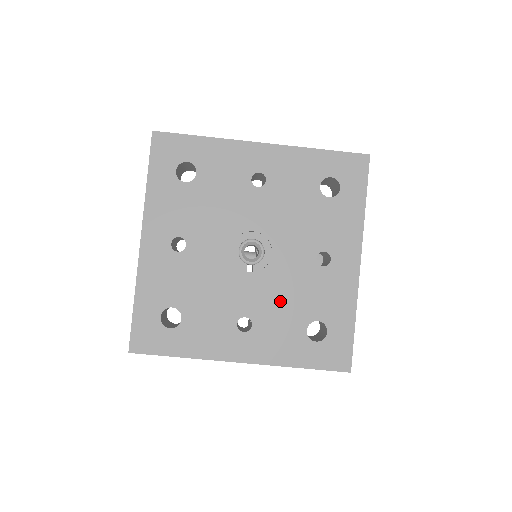
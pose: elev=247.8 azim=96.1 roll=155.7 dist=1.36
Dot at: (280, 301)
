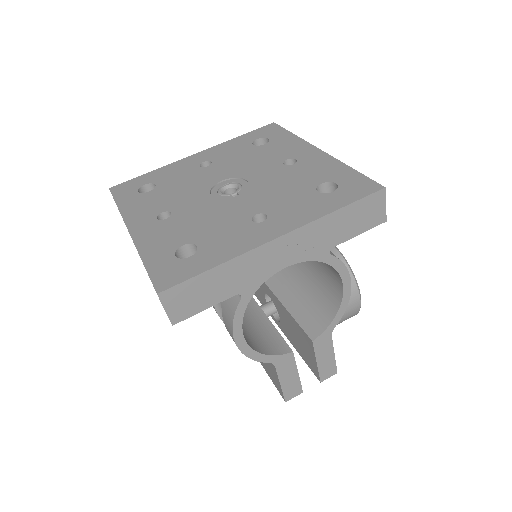
Dot at: (278, 193)
